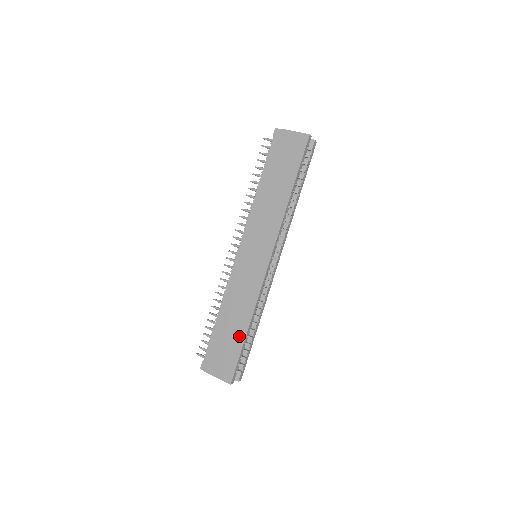
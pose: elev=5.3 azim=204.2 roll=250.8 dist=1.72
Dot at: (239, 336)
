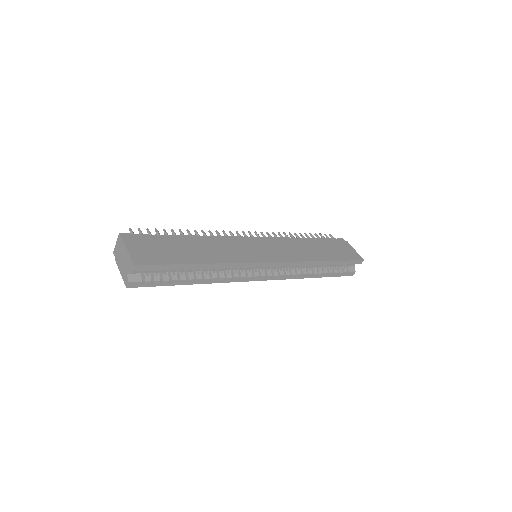
Dot at: (190, 258)
